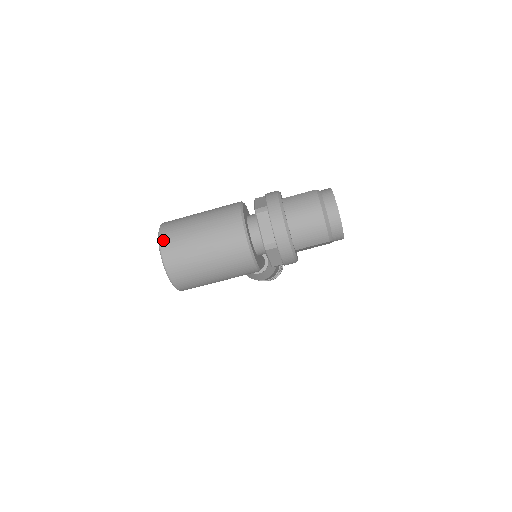
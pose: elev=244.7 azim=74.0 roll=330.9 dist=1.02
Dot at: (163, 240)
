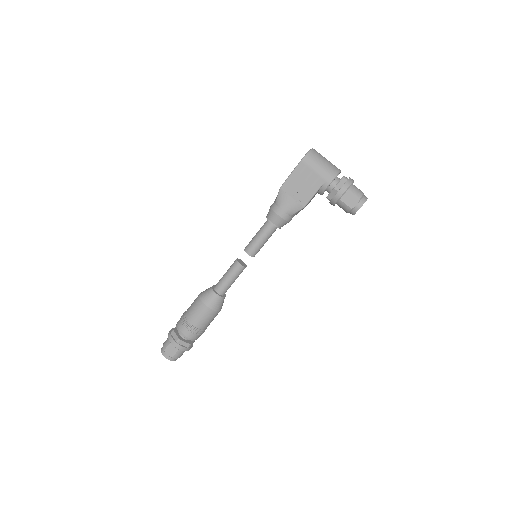
Dot at: occluded
